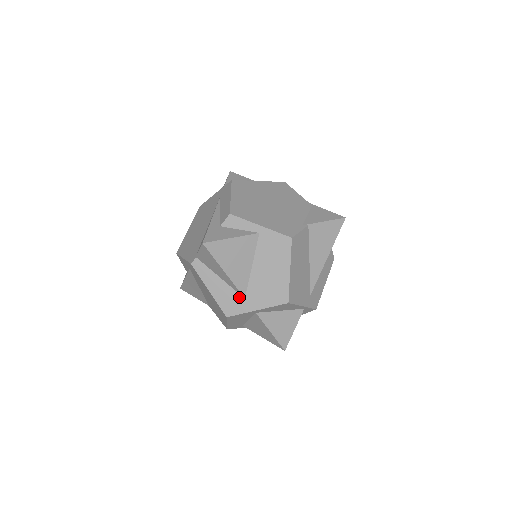
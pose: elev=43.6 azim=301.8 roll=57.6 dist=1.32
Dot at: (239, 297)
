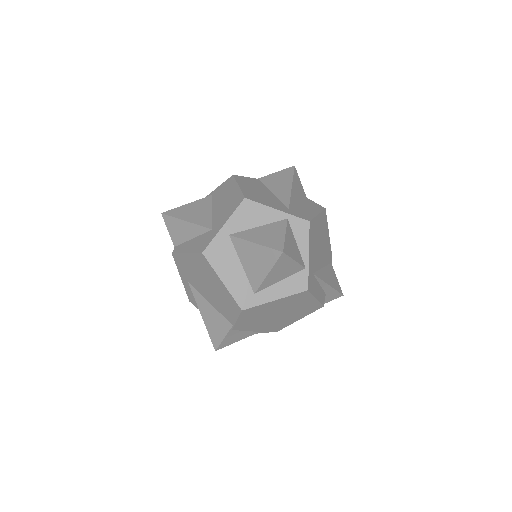
Dot at: (208, 233)
